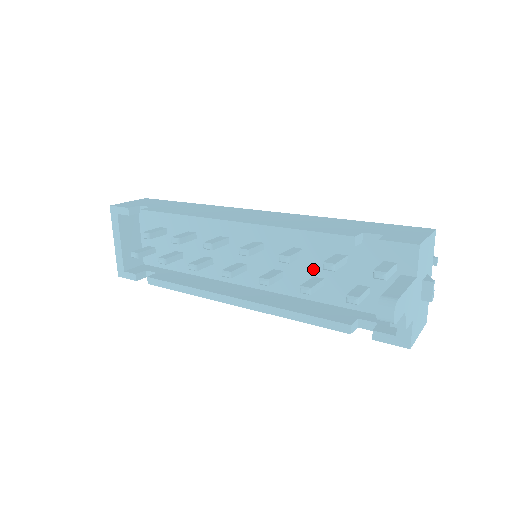
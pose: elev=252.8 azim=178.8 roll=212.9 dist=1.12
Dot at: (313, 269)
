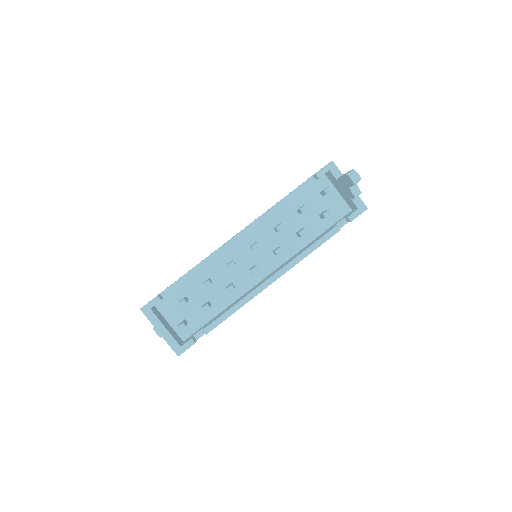
Dot at: (292, 229)
